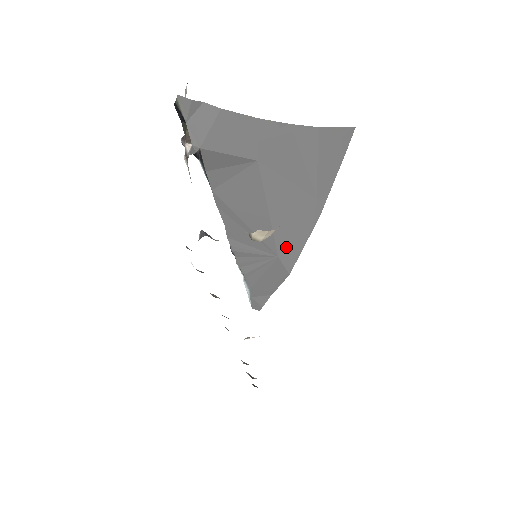
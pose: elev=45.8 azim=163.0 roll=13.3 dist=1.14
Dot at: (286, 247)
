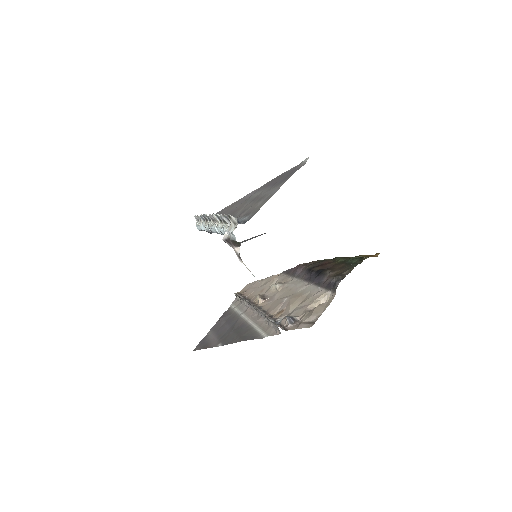
Dot at: occluded
